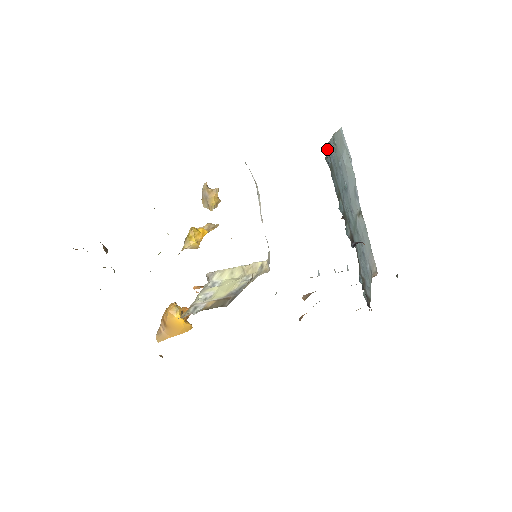
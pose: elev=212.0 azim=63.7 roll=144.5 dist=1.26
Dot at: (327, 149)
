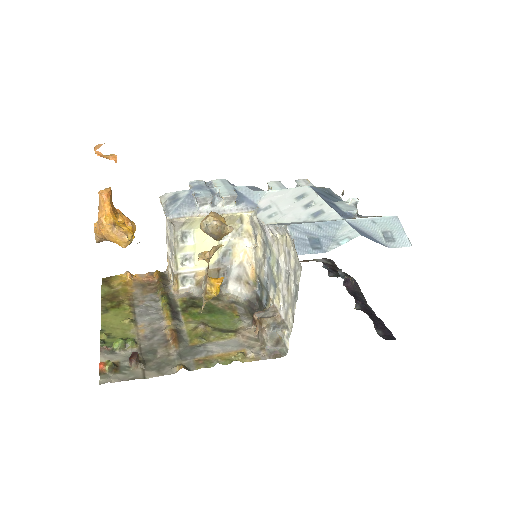
Dot at: occluded
